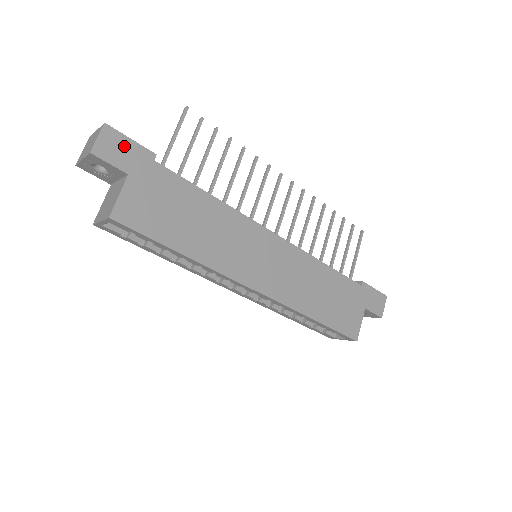
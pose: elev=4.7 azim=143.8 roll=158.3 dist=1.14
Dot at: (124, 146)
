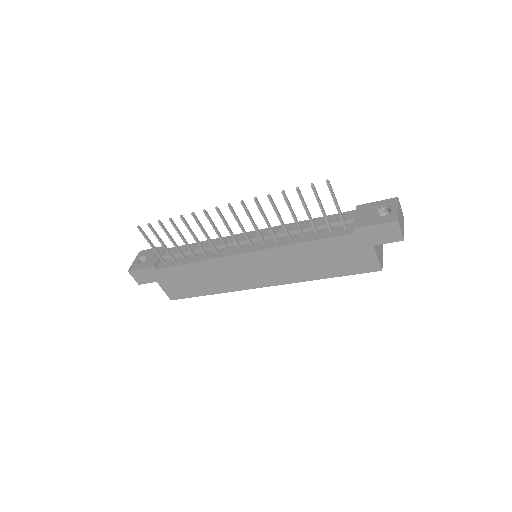
Dot at: (142, 273)
